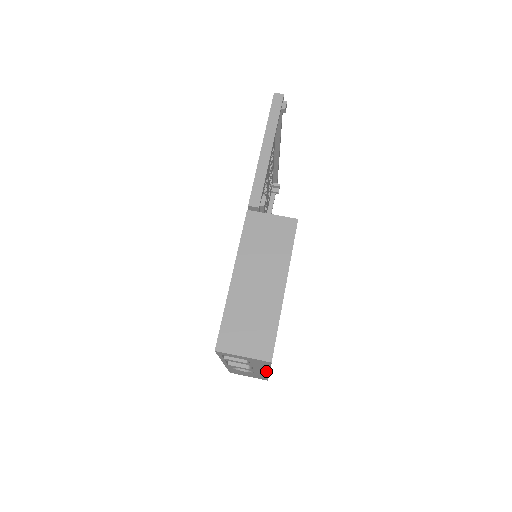
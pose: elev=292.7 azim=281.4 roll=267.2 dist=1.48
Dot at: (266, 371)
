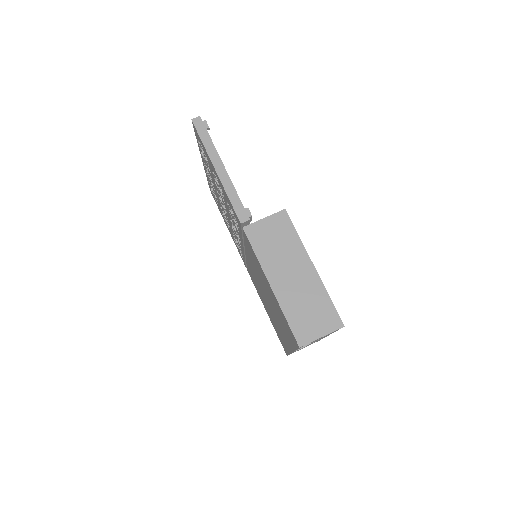
Dot at: occluded
